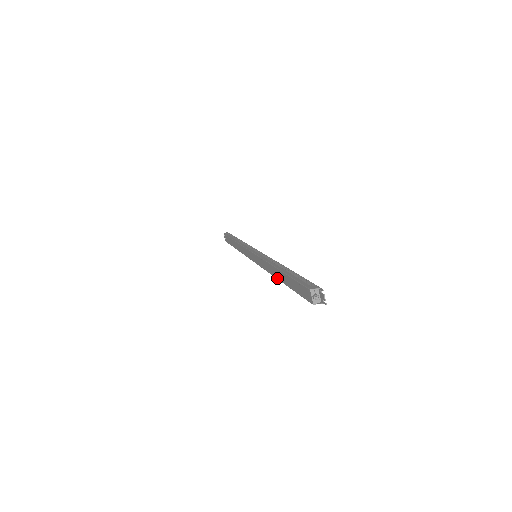
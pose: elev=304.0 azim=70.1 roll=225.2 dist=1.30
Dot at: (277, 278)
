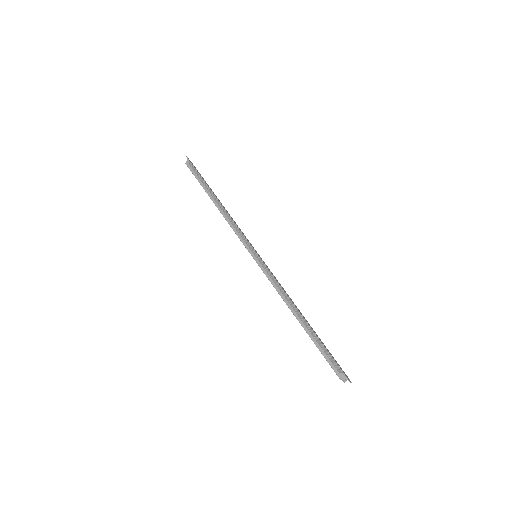
Dot at: occluded
